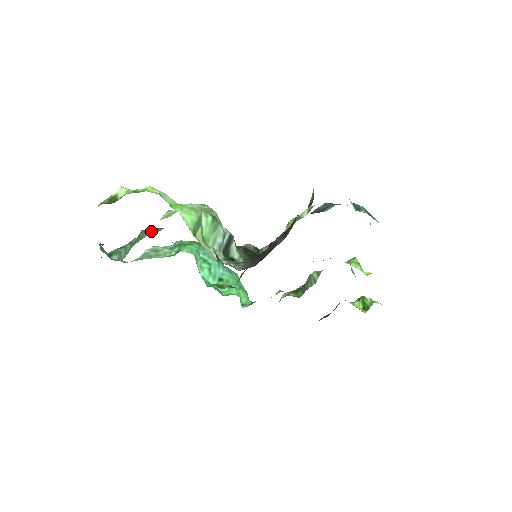
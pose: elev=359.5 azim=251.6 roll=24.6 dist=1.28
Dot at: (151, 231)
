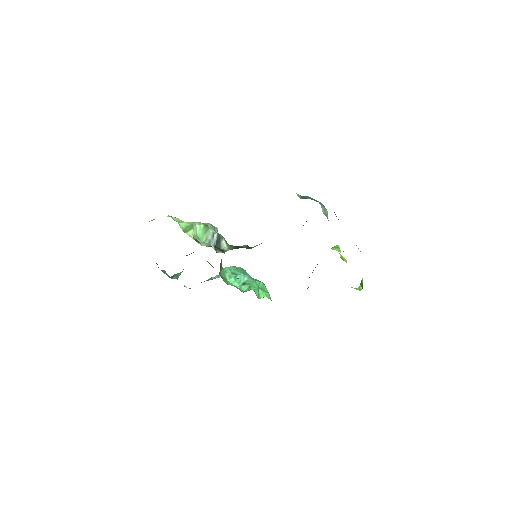
Dot at: occluded
